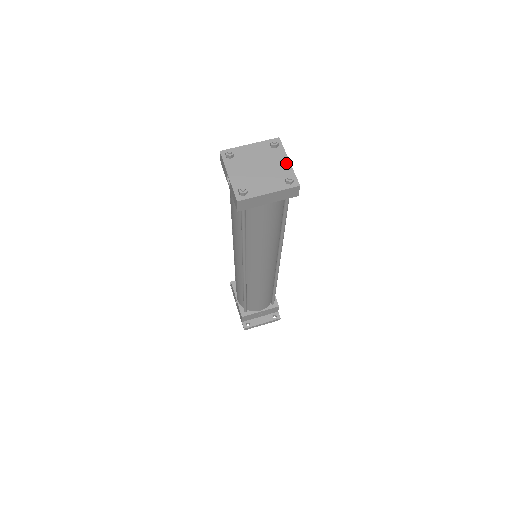
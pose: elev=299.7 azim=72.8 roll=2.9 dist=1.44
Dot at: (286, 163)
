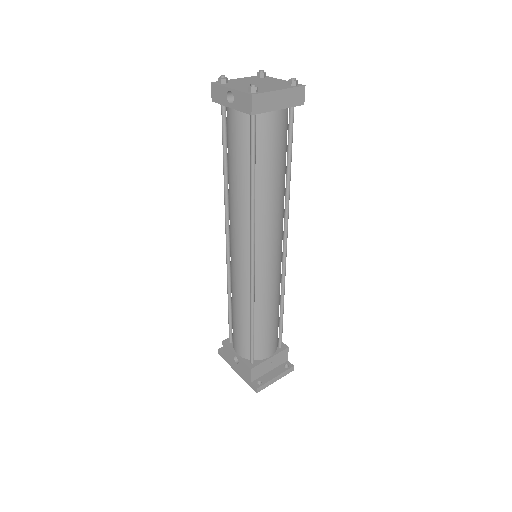
Dot at: (281, 80)
